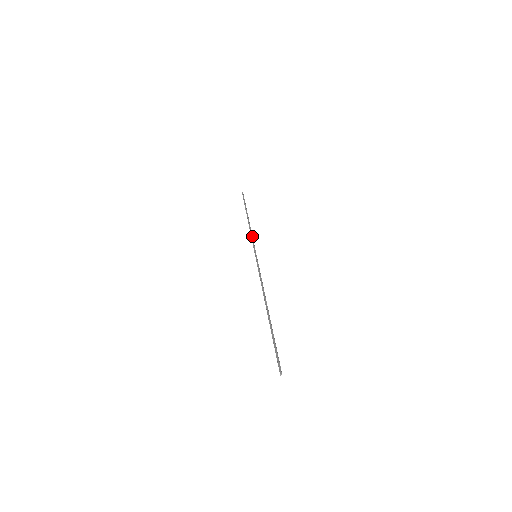
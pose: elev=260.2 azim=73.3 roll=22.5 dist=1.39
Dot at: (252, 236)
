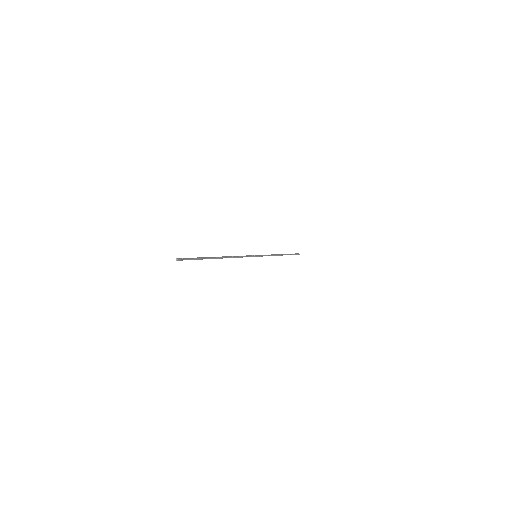
Dot at: (268, 255)
